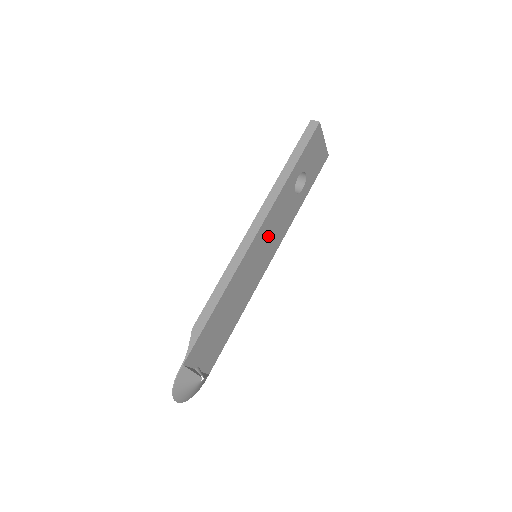
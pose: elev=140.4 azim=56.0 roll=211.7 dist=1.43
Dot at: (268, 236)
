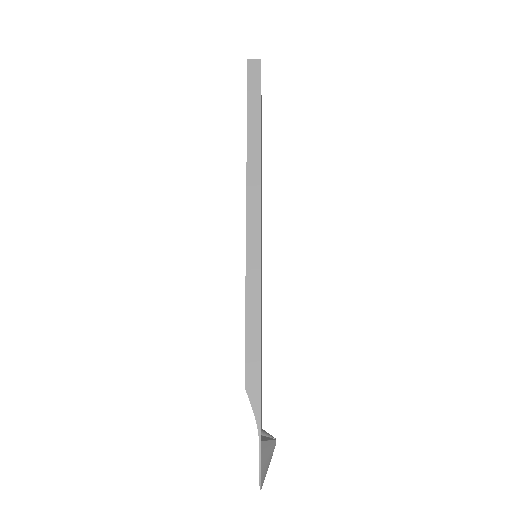
Dot at: occluded
